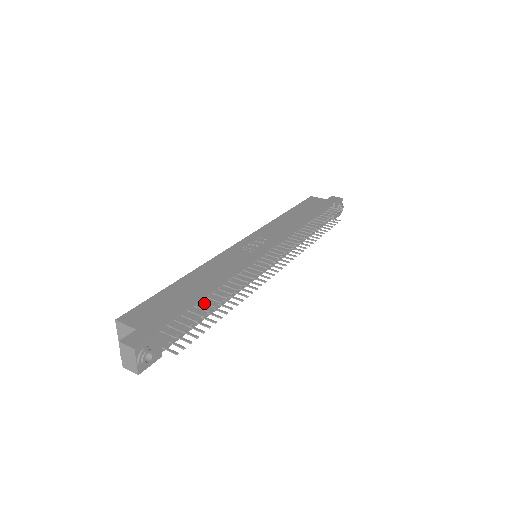
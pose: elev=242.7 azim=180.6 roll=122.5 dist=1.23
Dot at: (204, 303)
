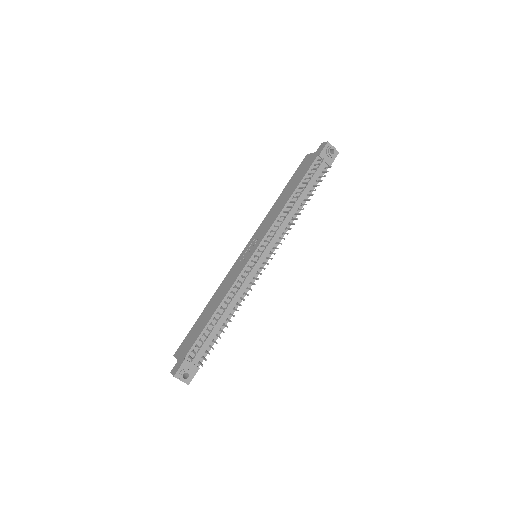
Dot at: (211, 325)
